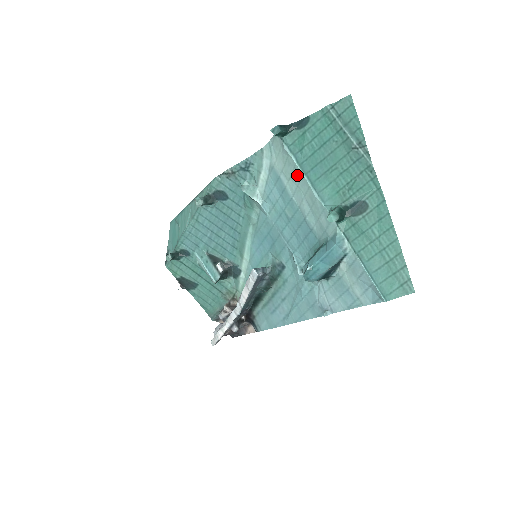
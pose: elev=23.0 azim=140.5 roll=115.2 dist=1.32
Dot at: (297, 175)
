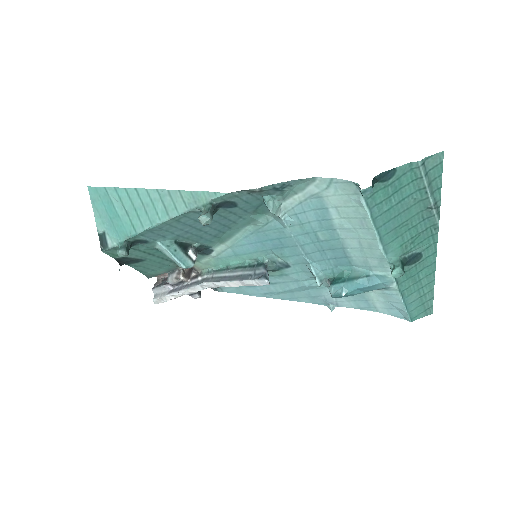
Dot at: (363, 224)
